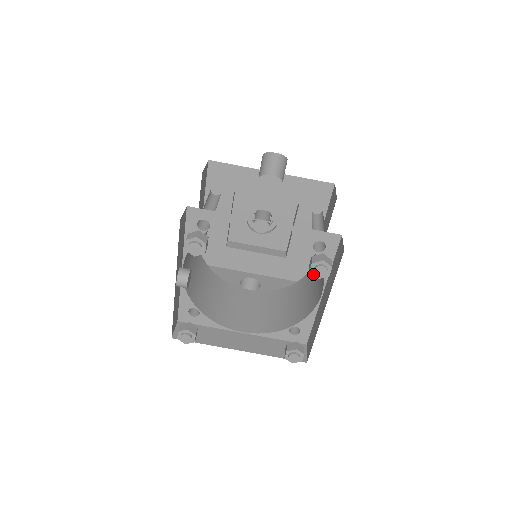
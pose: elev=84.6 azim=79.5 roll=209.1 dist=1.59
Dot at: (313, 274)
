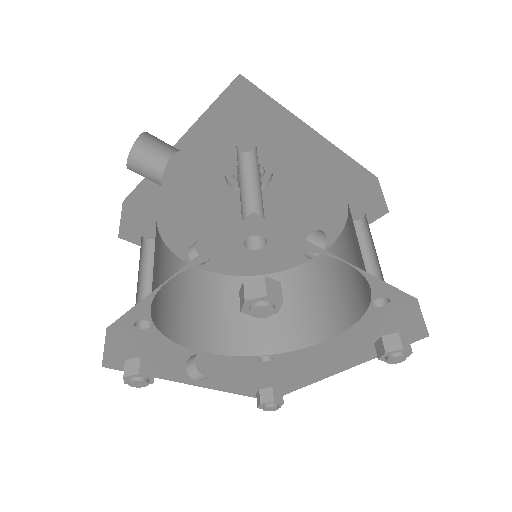
Dot at: (263, 315)
